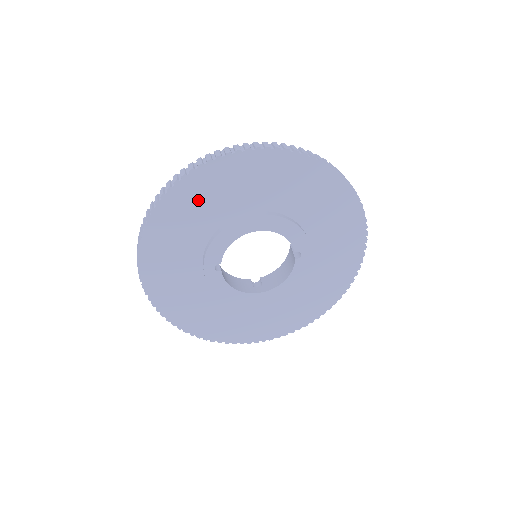
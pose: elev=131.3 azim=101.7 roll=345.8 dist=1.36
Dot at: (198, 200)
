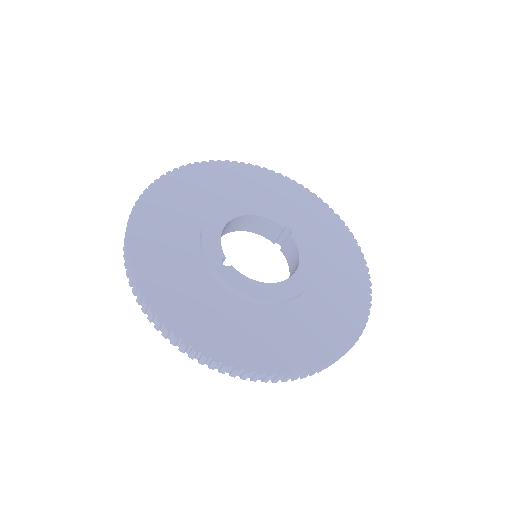
Dot at: (166, 212)
